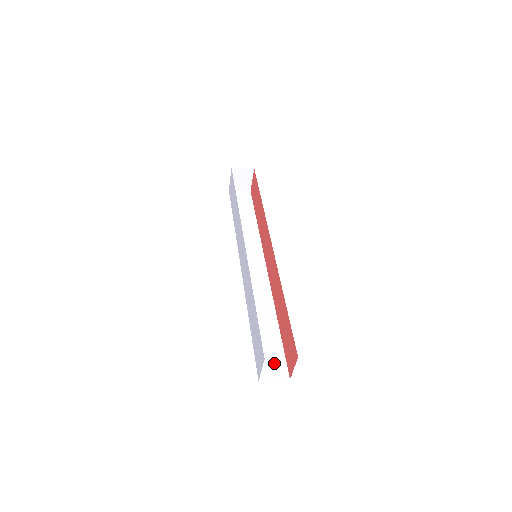
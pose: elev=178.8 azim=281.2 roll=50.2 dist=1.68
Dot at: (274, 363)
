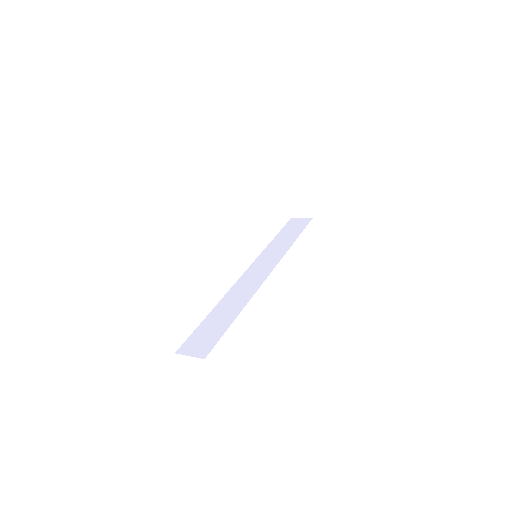
Dot at: (203, 343)
